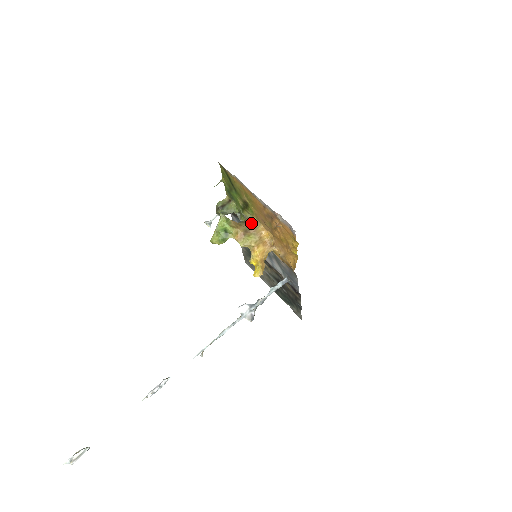
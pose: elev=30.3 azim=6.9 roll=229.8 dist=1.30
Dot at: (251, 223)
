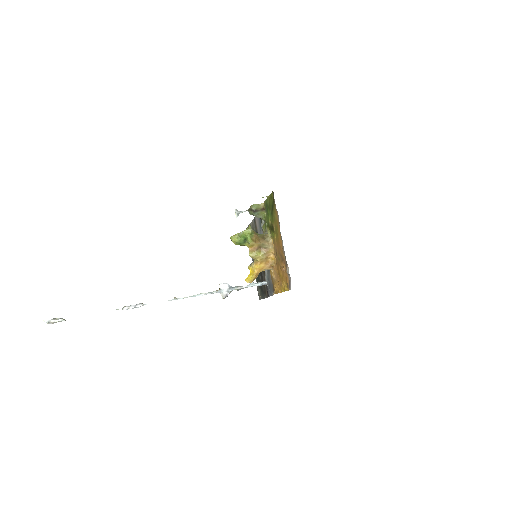
Dot at: (267, 242)
